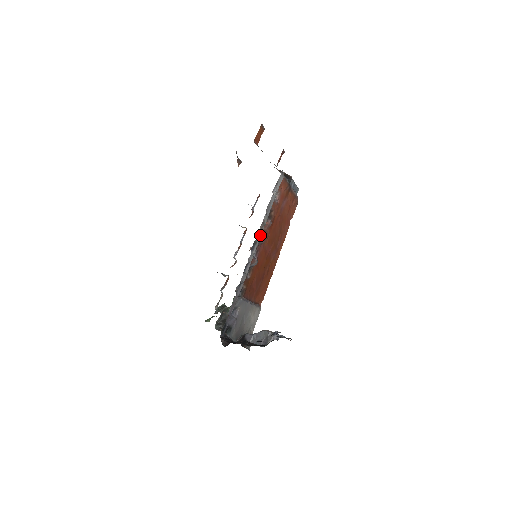
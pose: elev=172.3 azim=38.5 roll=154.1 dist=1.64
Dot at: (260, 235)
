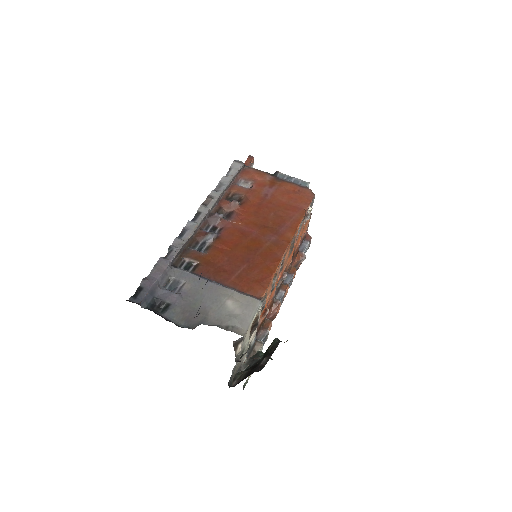
Dot at: (208, 208)
